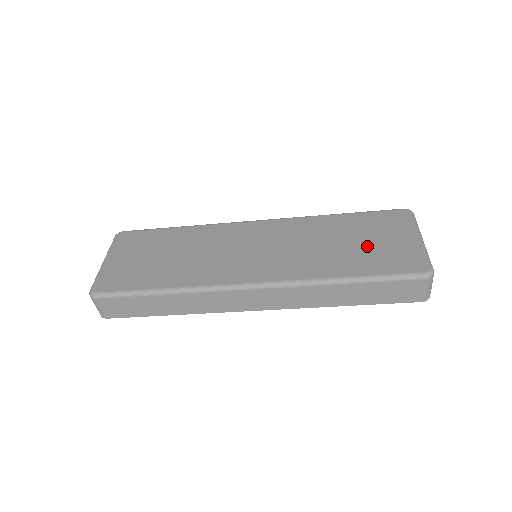
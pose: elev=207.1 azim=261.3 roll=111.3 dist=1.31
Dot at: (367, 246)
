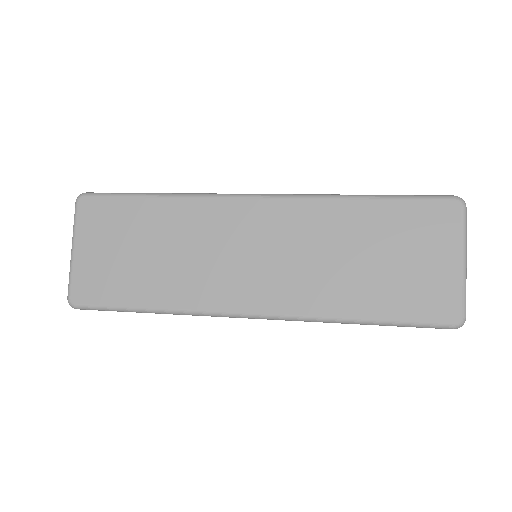
Dot at: (394, 269)
